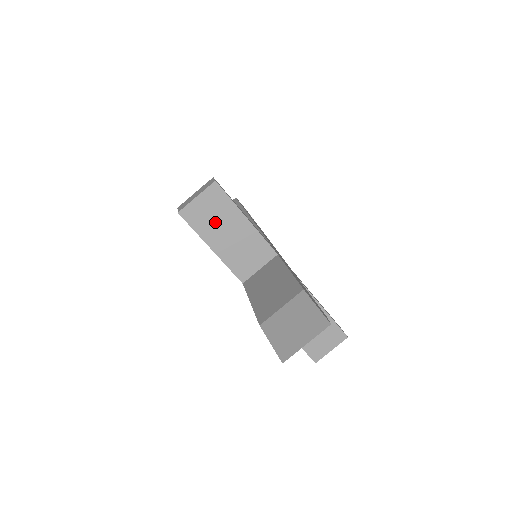
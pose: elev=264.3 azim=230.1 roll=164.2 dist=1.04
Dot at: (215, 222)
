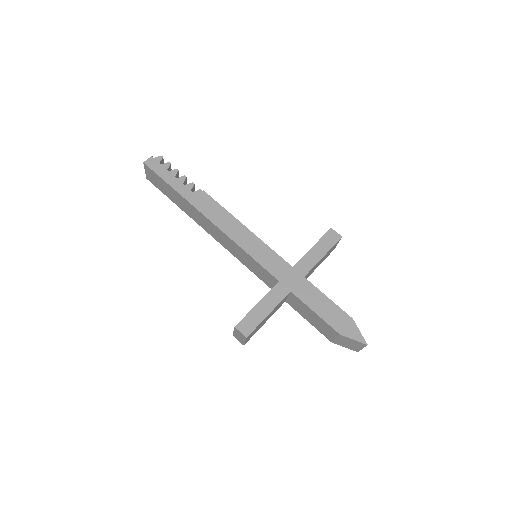
Dot at: (258, 328)
